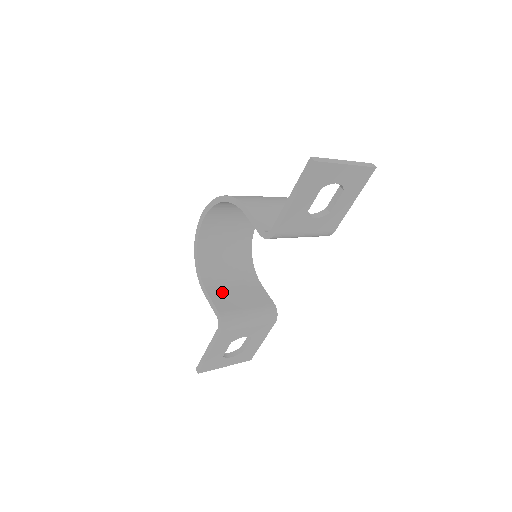
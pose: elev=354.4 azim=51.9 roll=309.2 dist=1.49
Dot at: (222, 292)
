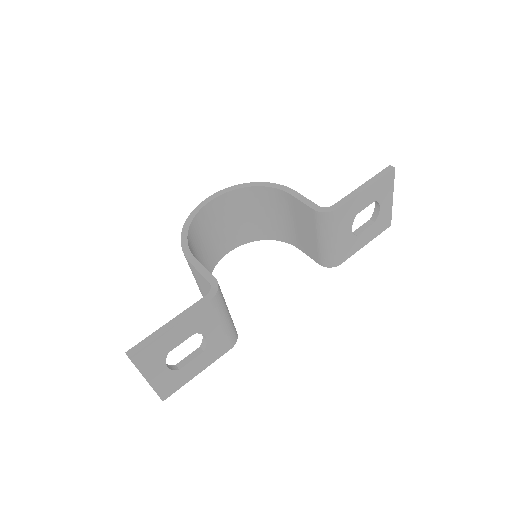
Dot at: occluded
